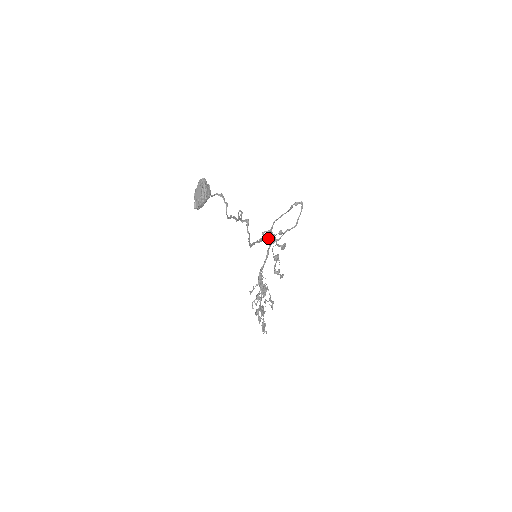
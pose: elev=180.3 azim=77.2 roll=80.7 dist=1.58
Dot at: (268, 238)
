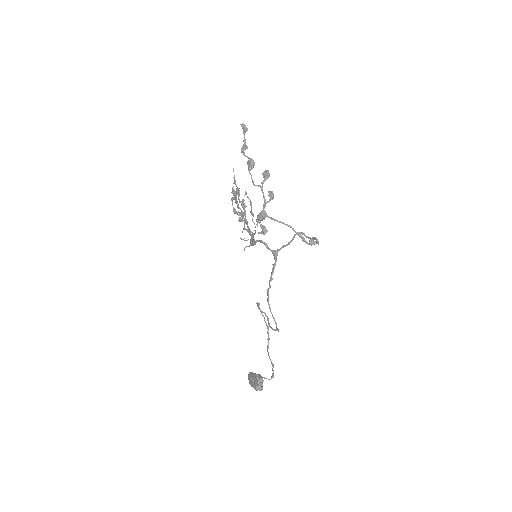
Dot at: (275, 265)
